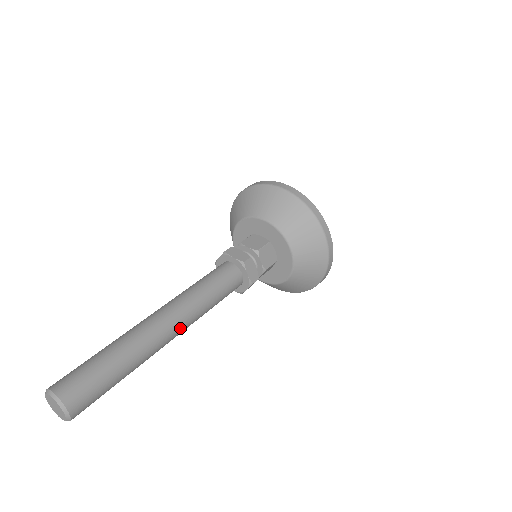
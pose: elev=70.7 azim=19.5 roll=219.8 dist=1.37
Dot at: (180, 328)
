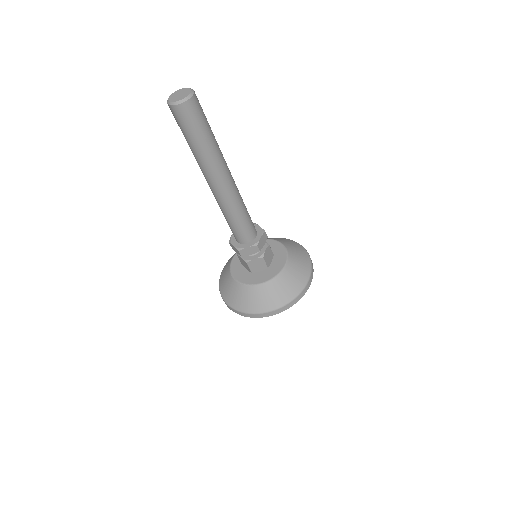
Dot at: (229, 187)
